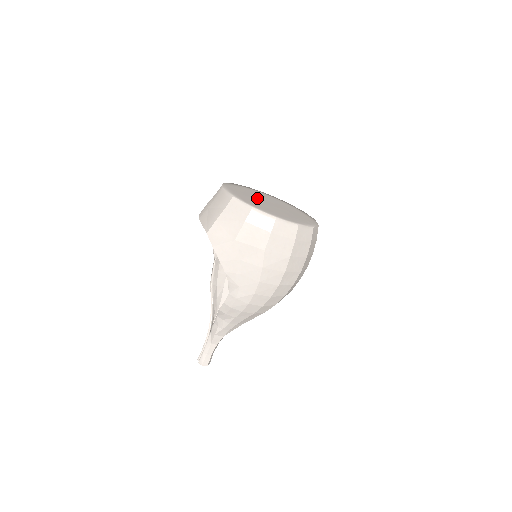
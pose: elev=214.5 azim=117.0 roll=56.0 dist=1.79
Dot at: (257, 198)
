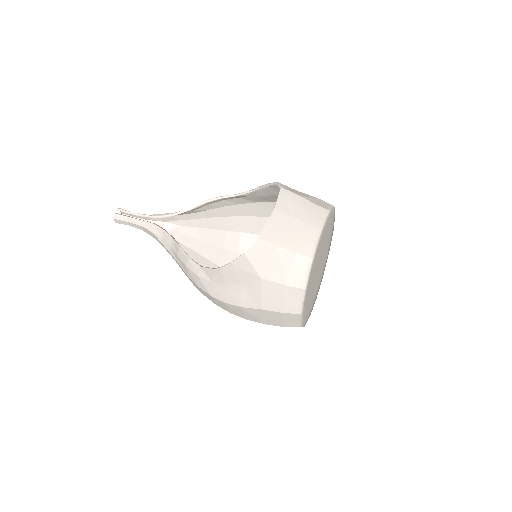
Dot at: occluded
